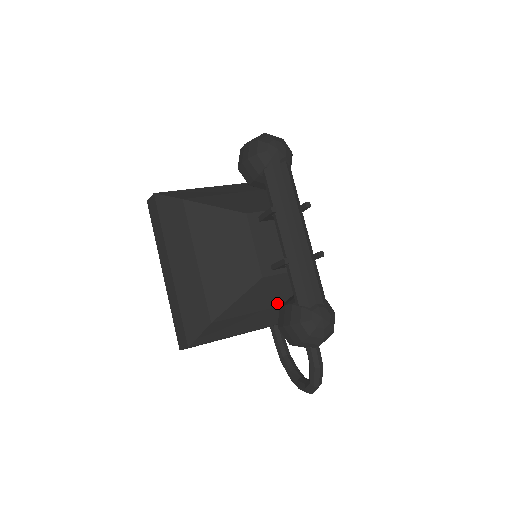
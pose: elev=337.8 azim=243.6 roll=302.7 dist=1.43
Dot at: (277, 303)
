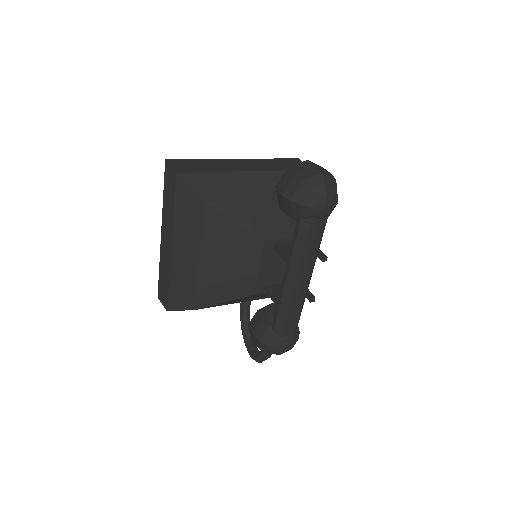
Dot at: (257, 299)
